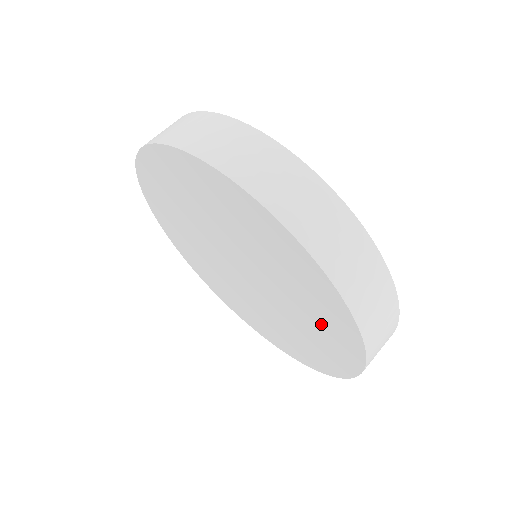
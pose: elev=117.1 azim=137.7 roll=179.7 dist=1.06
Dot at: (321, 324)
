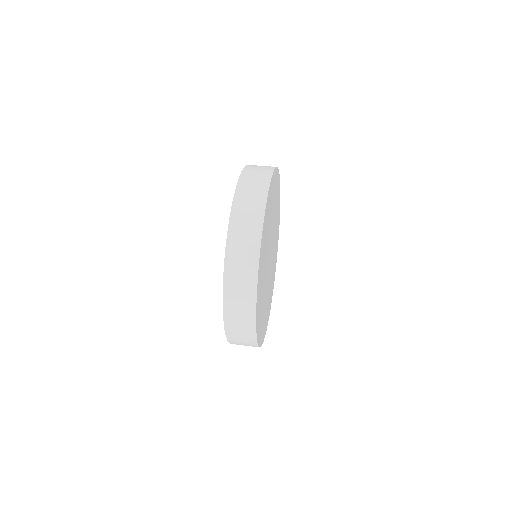
Dot at: occluded
